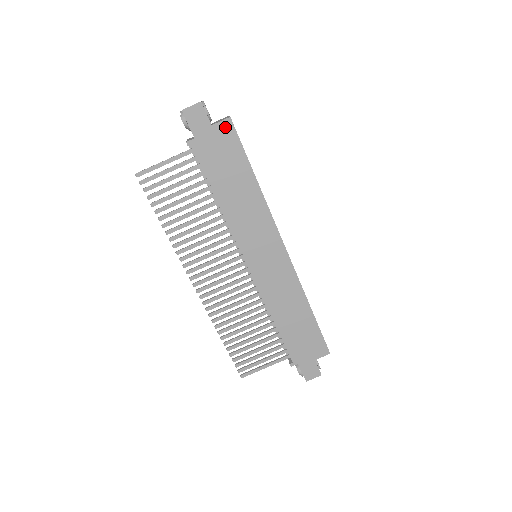
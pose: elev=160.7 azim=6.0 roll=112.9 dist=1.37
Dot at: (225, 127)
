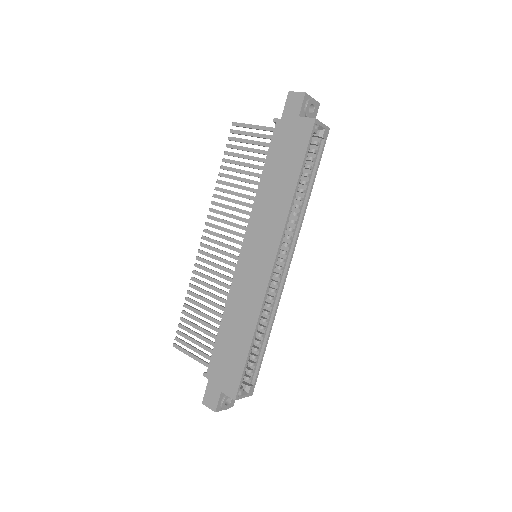
Dot at: (306, 124)
